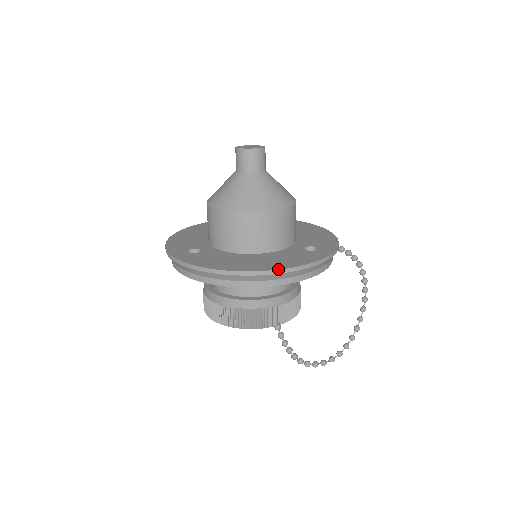
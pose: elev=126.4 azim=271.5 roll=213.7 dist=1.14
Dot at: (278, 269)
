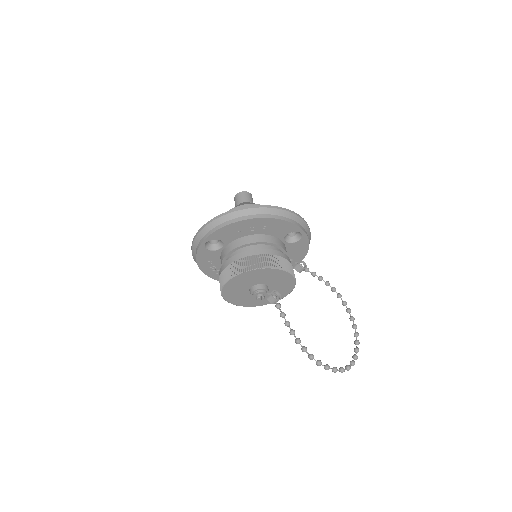
Dot at: (269, 205)
